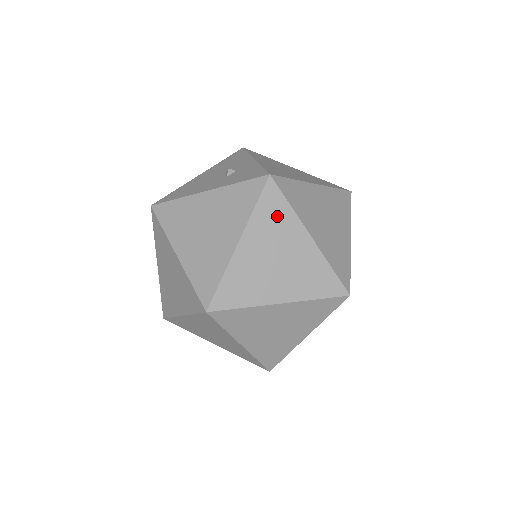
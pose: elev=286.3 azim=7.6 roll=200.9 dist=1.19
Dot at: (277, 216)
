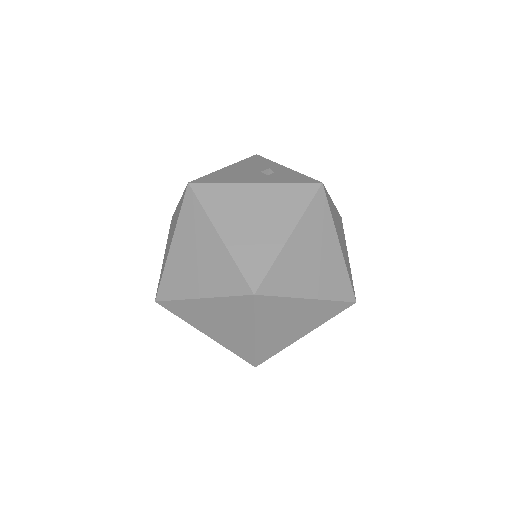
Dot at: (321, 220)
